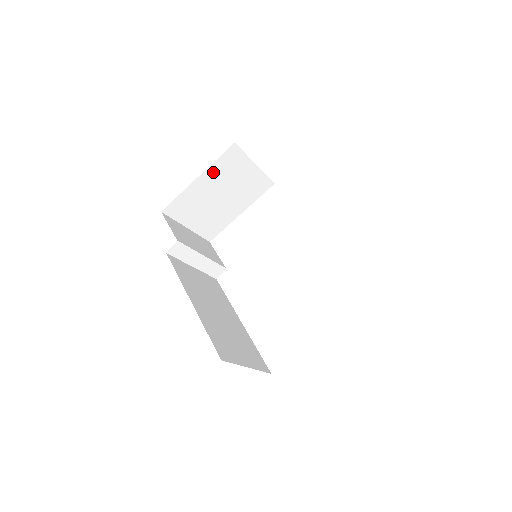
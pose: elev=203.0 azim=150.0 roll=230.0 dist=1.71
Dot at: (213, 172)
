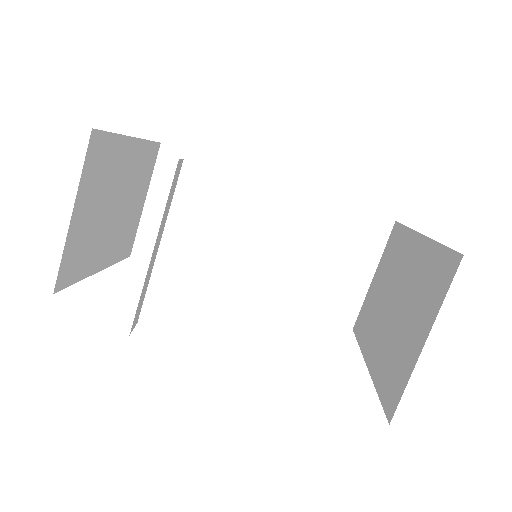
Dot at: (138, 153)
